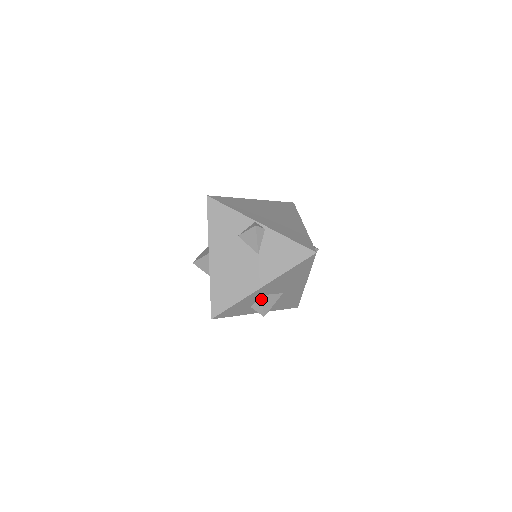
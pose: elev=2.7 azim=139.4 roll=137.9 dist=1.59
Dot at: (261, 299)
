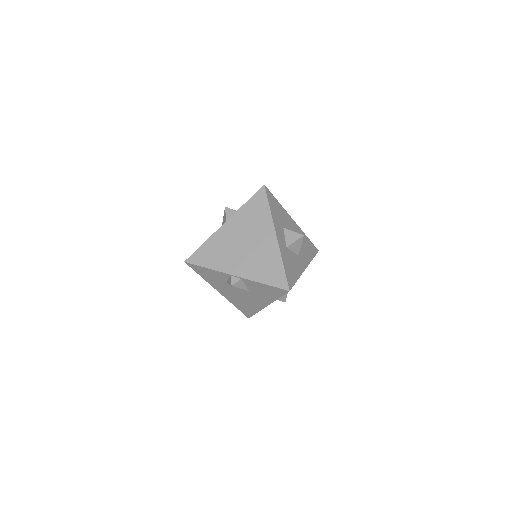
Dot at: occluded
